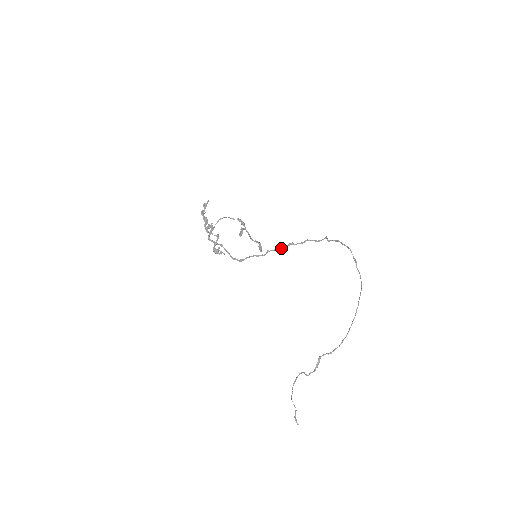
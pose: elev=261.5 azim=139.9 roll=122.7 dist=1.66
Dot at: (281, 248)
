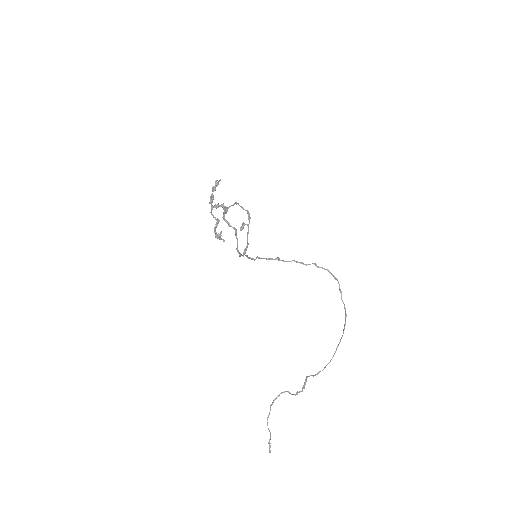
Dot at: (269, 259)
